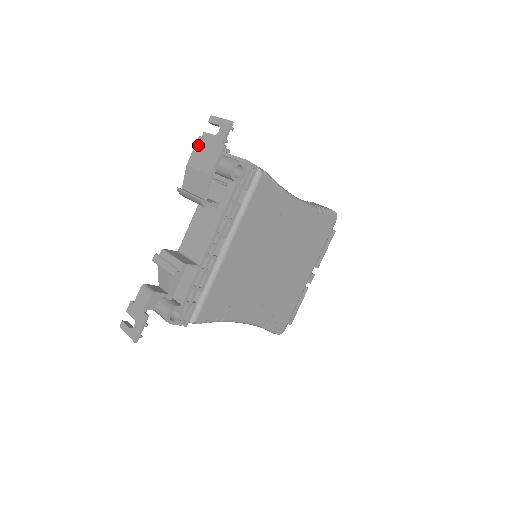
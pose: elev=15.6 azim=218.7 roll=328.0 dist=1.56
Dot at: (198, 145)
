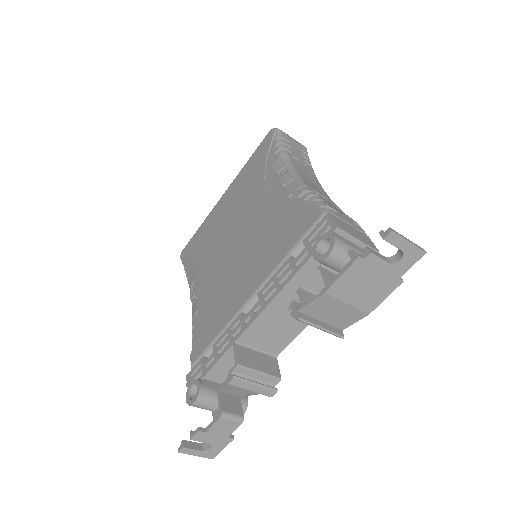
Dot at: (355, 270)
